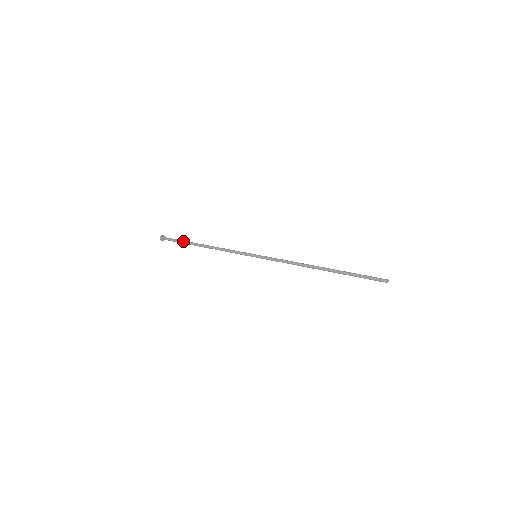
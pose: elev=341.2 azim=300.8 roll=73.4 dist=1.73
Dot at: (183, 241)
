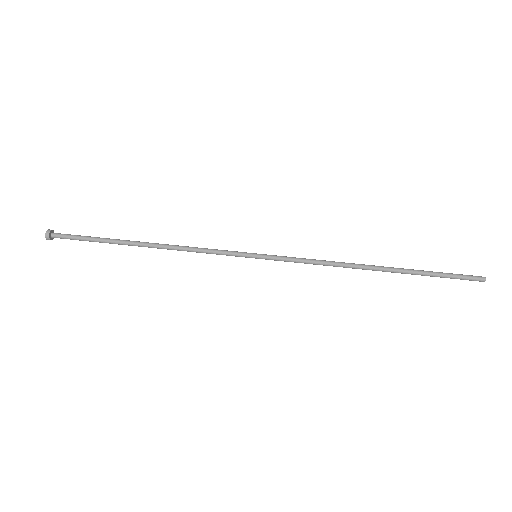
Dot at: occluded
